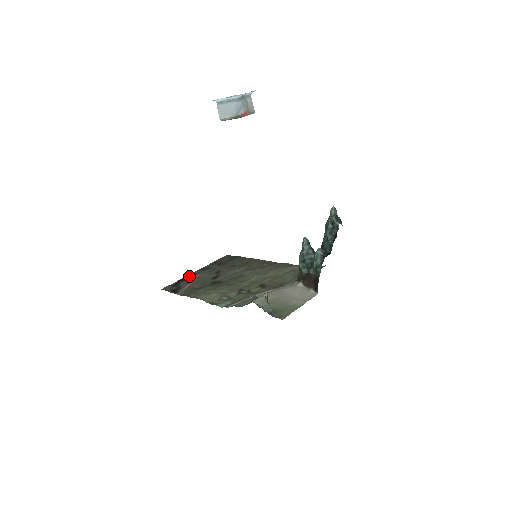
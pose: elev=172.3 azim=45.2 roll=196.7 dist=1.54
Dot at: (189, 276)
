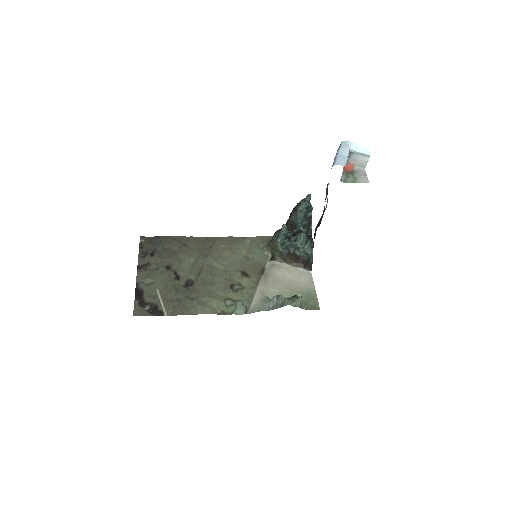
Dot at: (140, 284)
